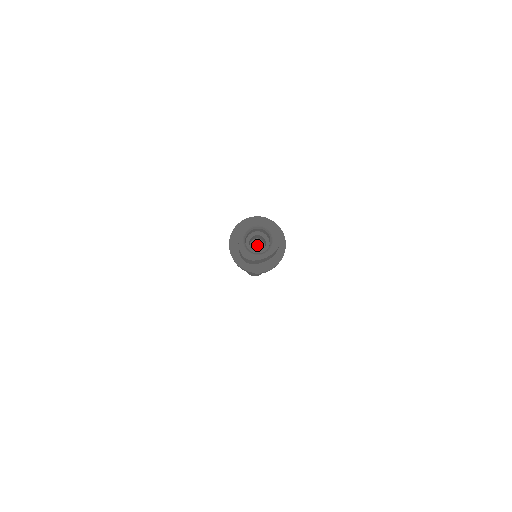
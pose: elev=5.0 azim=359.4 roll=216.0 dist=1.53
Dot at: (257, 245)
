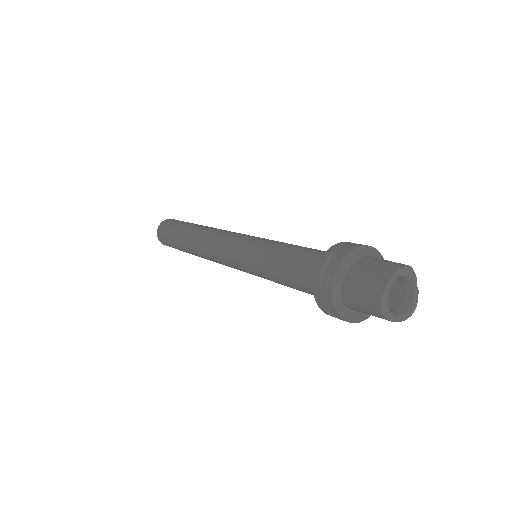
Dot at: occluded
